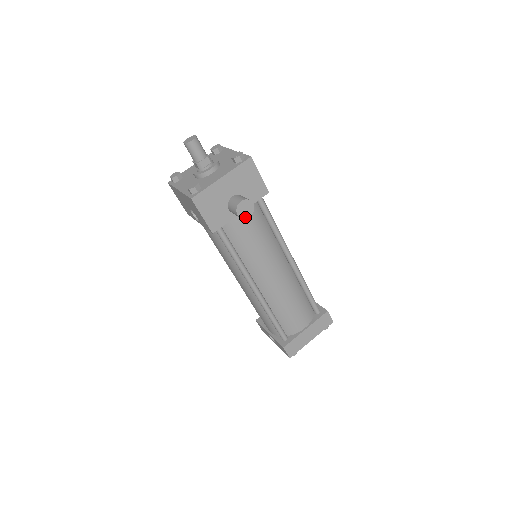
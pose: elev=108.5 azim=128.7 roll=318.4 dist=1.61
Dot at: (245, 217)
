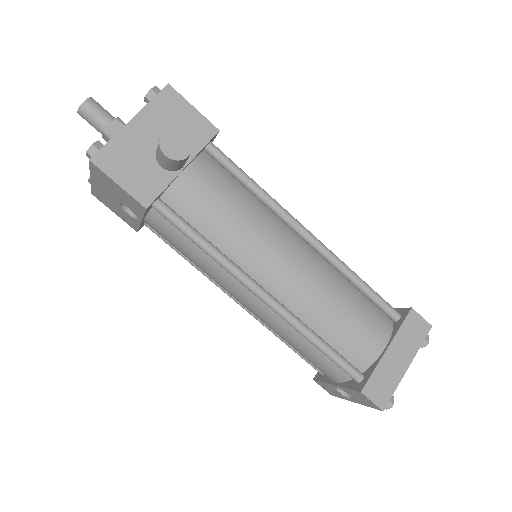
Dot at: (181, 157)
